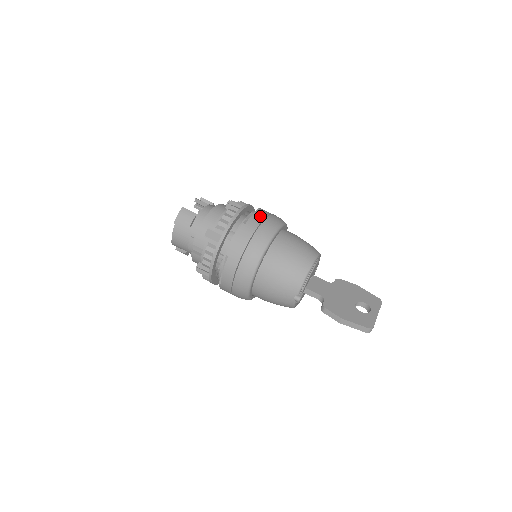
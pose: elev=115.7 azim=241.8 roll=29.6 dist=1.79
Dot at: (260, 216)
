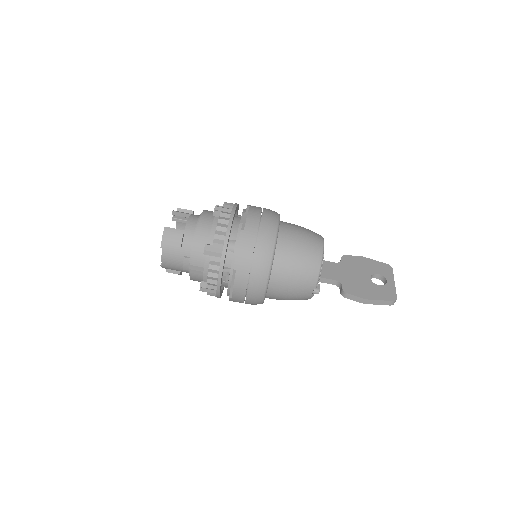
Dot at: (255, 216)
